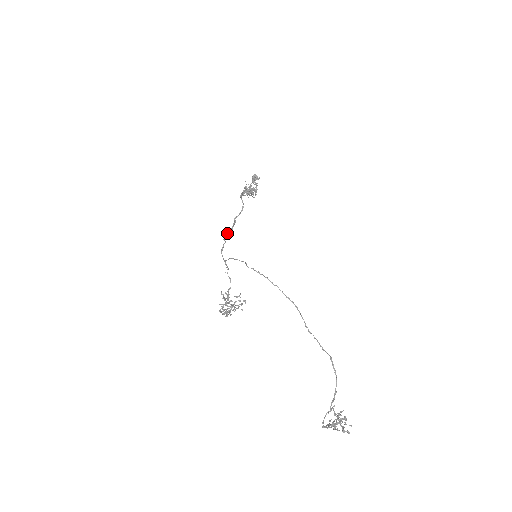
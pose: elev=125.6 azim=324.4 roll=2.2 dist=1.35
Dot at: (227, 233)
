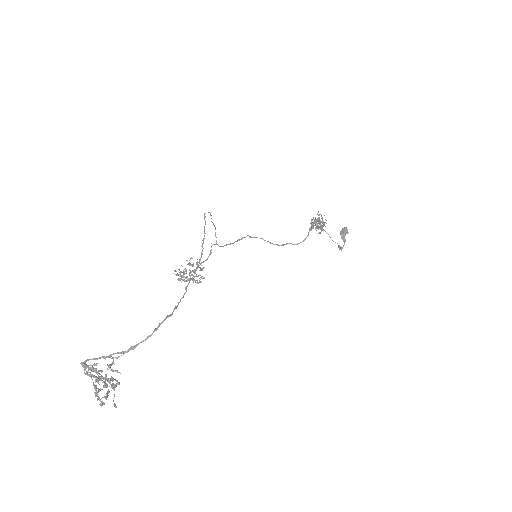
Dot at: (261, 238)
